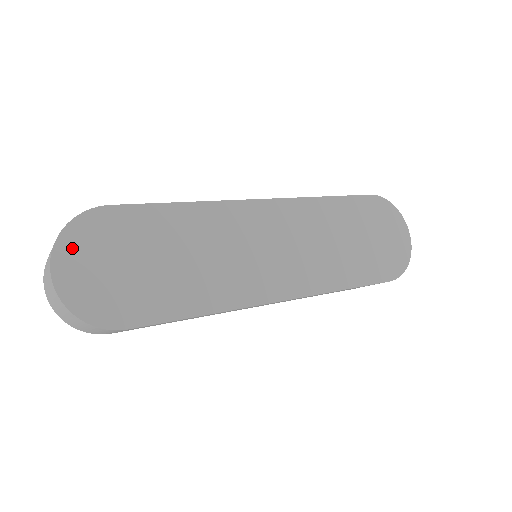
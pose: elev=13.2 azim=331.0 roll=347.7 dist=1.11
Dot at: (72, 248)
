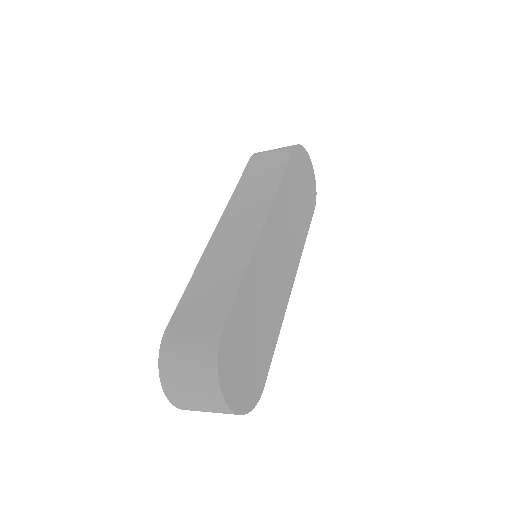
Dot at: (227, 380)
